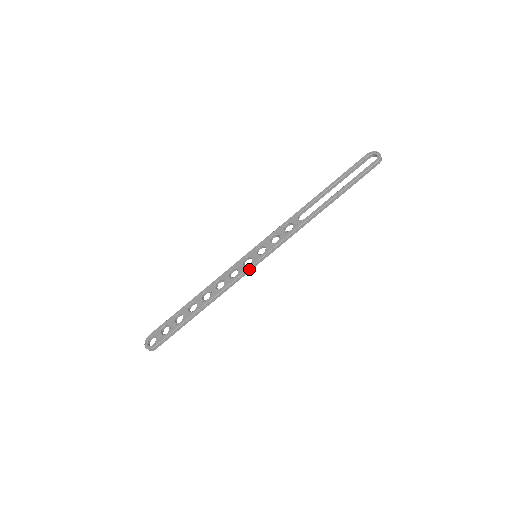
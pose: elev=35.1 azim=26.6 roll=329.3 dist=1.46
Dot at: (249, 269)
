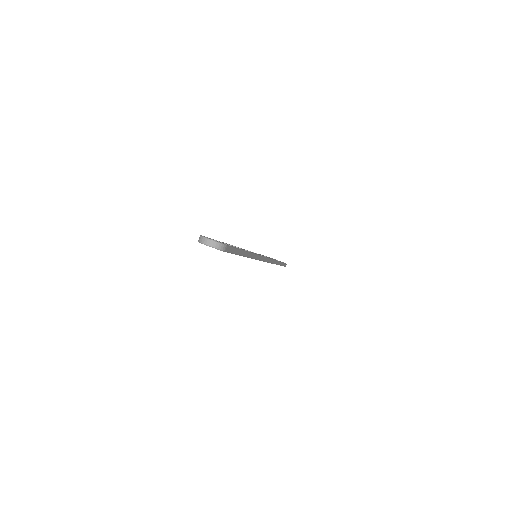
Dot at: (262, 257)
